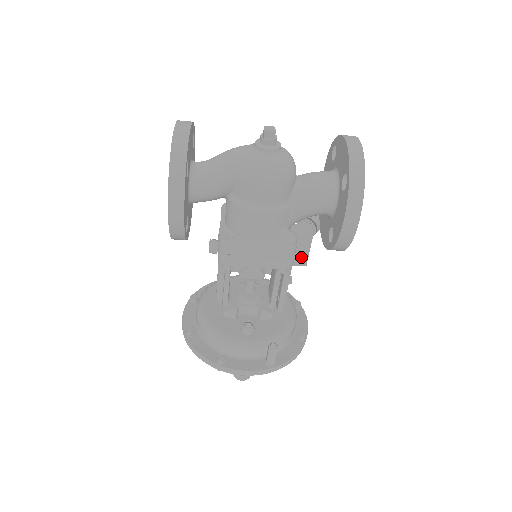
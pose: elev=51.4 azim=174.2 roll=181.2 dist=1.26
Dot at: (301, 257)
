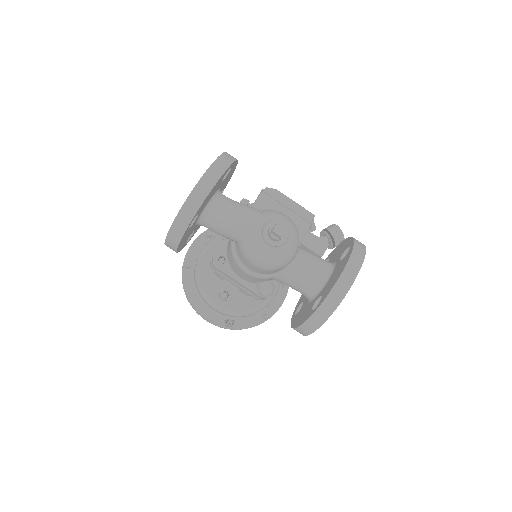
Dot at: occluded
